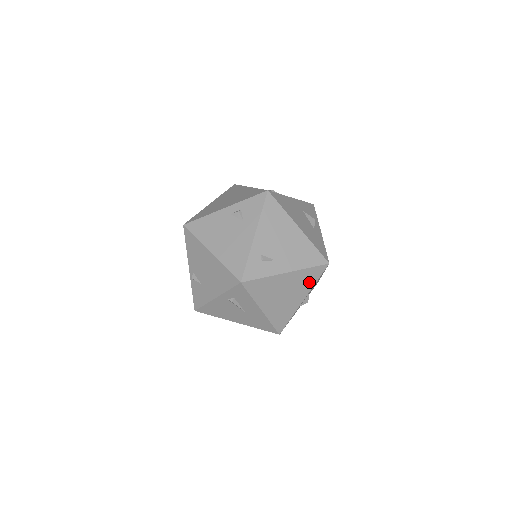
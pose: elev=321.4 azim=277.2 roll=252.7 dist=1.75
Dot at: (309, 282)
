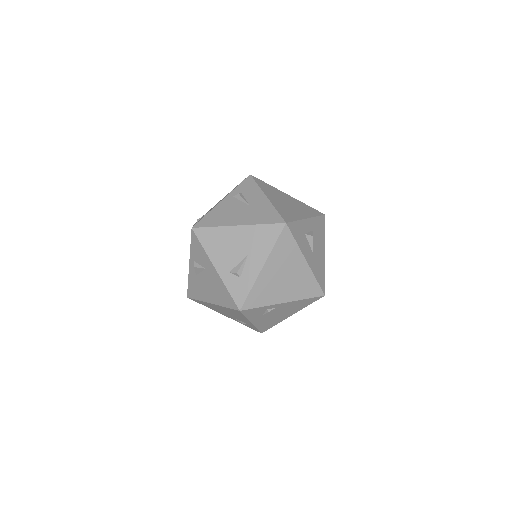
Dot at: (309, 212)
